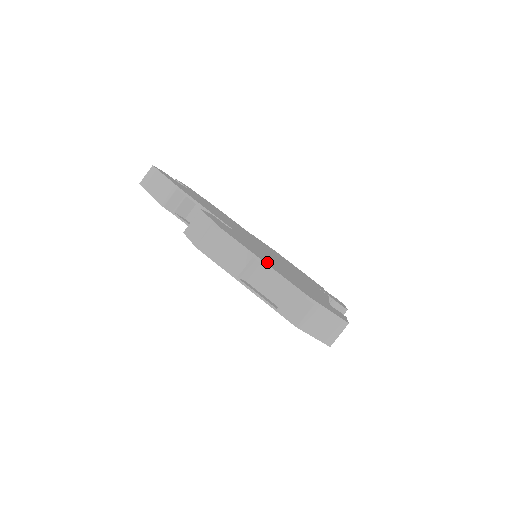
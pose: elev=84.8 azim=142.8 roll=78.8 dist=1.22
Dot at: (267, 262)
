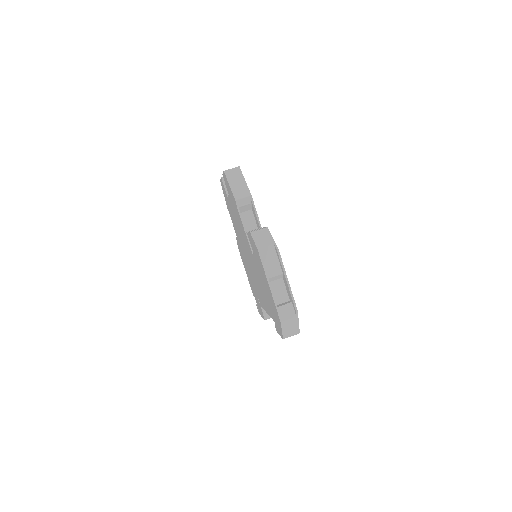
Dot at: occluded
